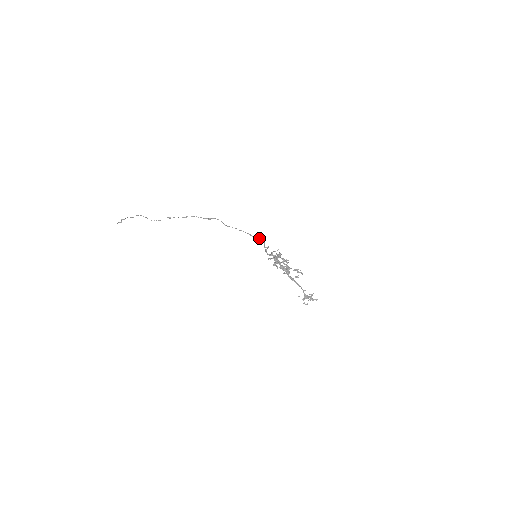
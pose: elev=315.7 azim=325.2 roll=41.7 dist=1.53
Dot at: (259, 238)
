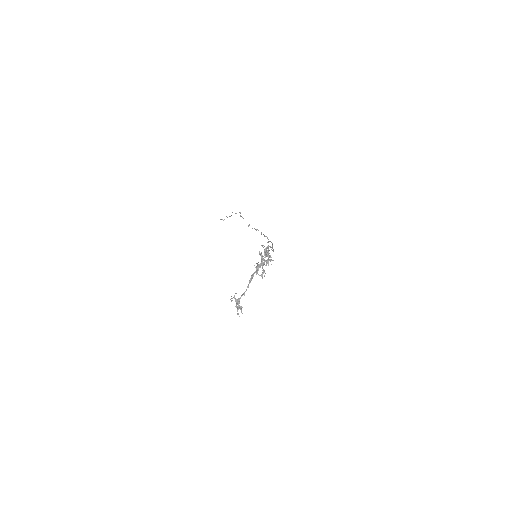
Dot at: occluded
